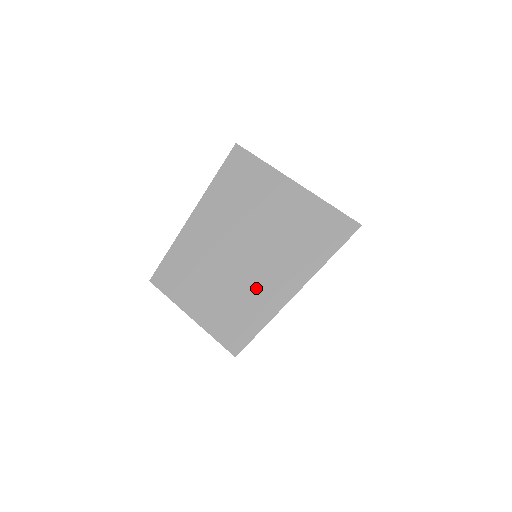
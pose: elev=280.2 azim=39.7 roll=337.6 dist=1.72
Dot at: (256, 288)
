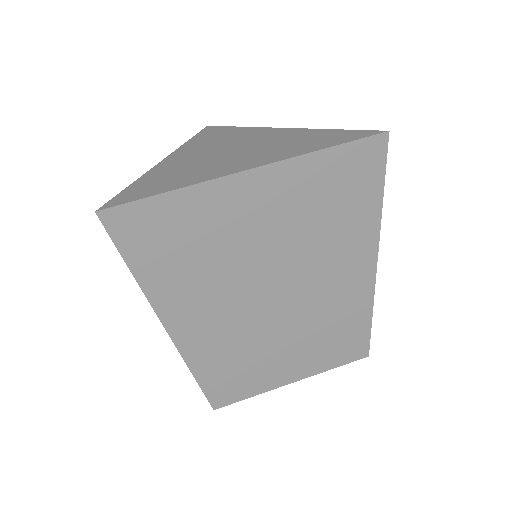
Dot at: (331, 304)
